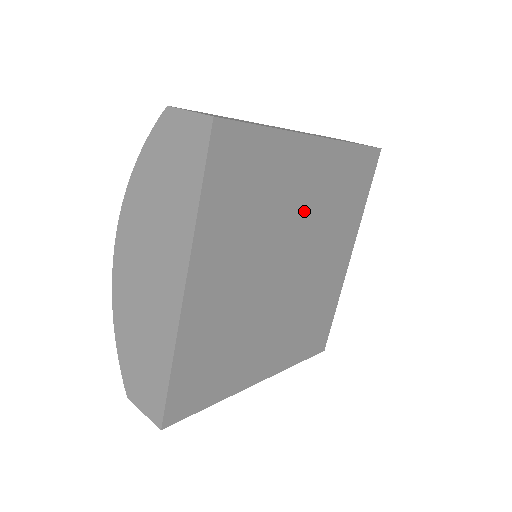
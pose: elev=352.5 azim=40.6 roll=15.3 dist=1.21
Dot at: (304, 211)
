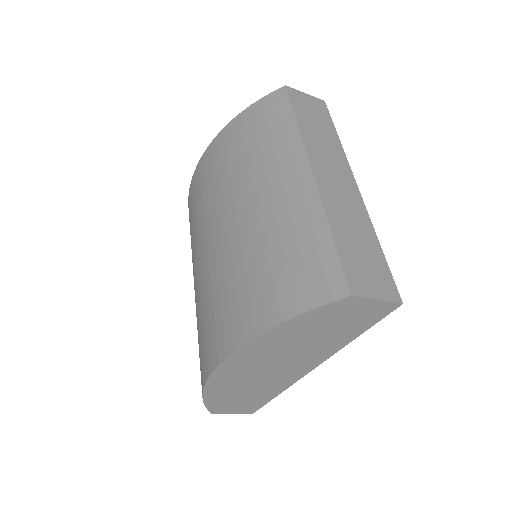
Dot at: occluded
